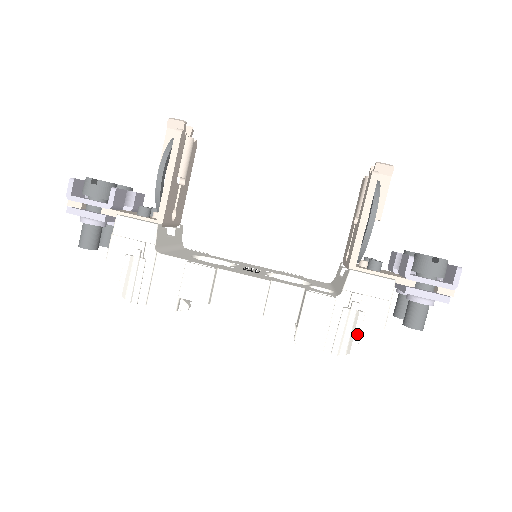
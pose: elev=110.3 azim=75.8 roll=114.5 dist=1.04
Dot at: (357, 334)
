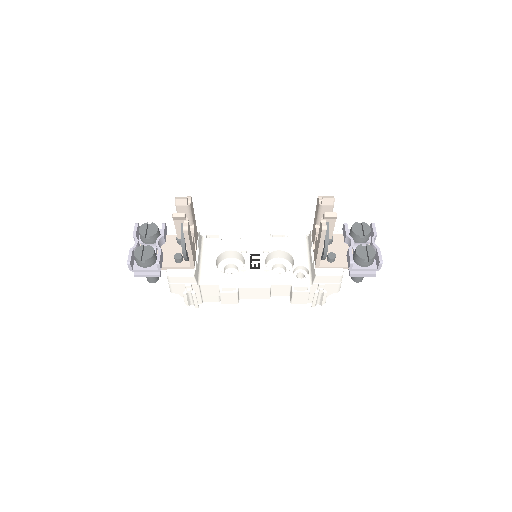
Dot at: (324, 300)
